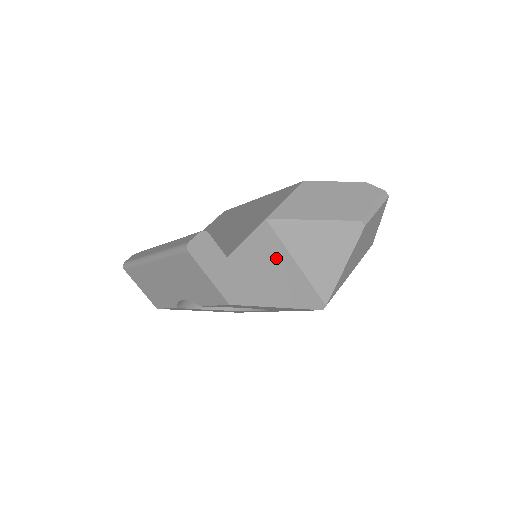
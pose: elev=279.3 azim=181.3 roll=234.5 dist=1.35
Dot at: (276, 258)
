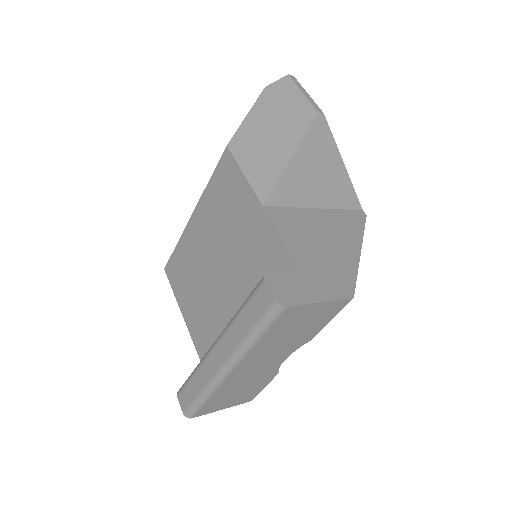
Dot at: (308, 223)
